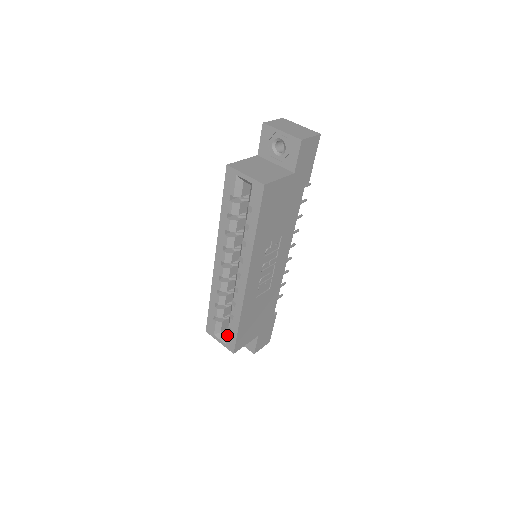
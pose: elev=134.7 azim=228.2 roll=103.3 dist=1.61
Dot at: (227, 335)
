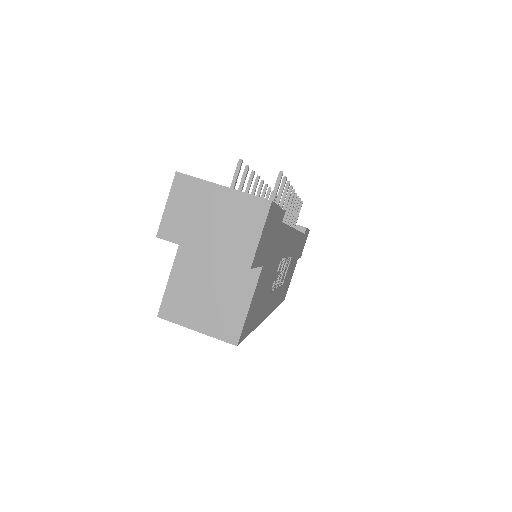
Dot at: occluded
